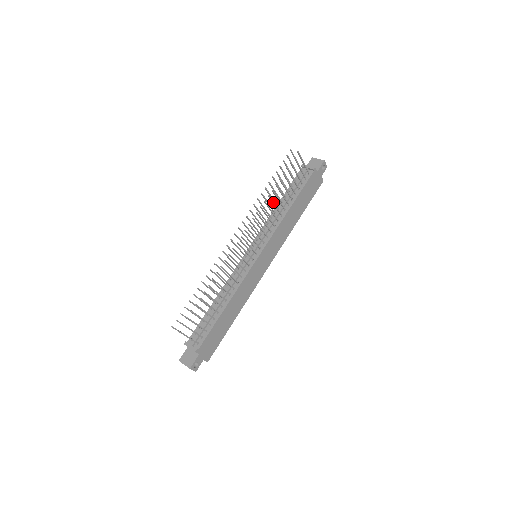
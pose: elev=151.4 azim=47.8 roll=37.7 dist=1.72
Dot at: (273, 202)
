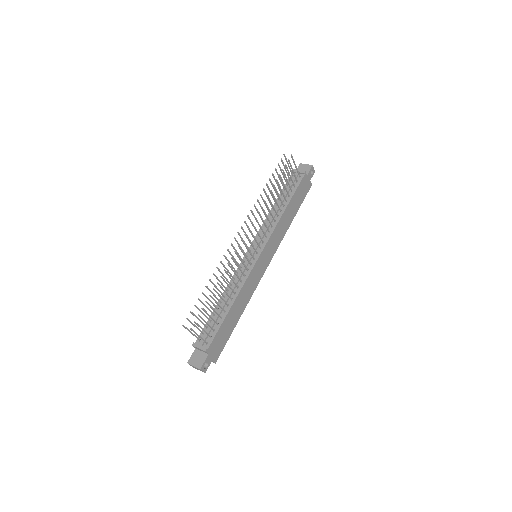
Dot at: (271, 202)
